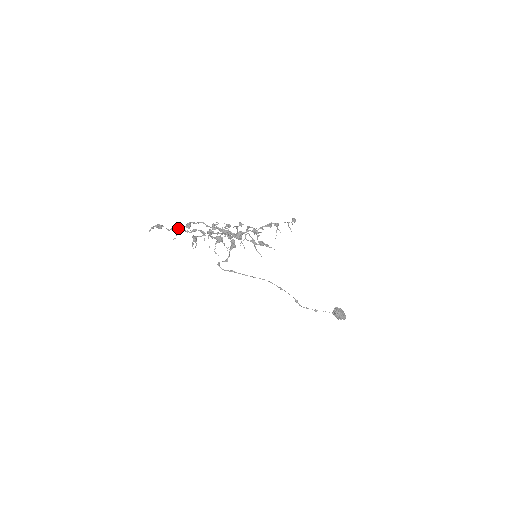
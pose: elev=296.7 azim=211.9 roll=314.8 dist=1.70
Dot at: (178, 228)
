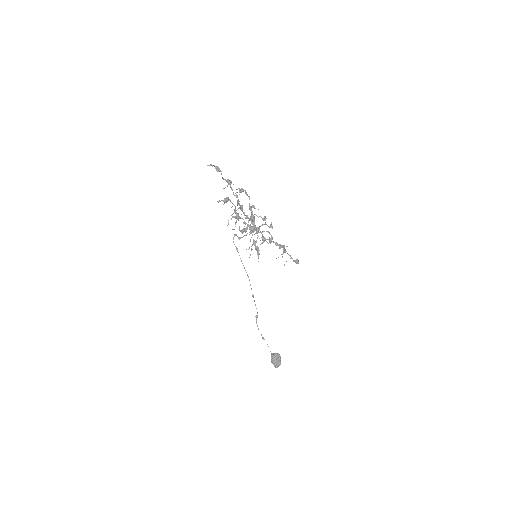
Dot at: occluded
